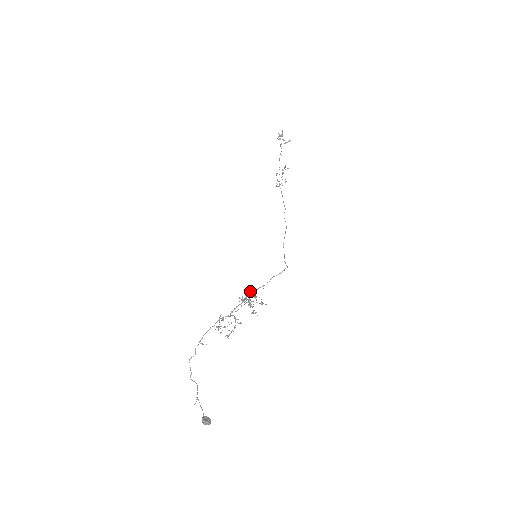
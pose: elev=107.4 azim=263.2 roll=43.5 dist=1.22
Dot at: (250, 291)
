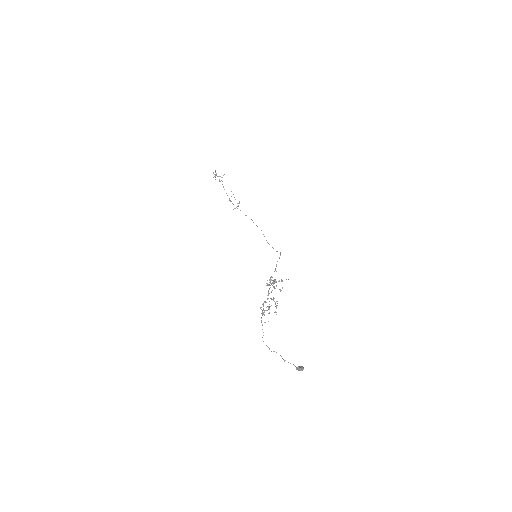
Dot at: (270, 277)
